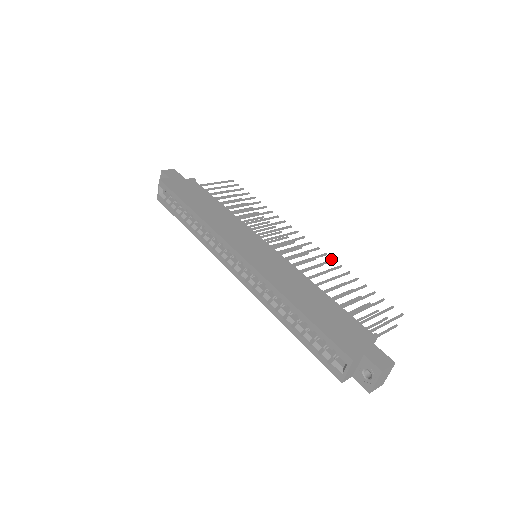
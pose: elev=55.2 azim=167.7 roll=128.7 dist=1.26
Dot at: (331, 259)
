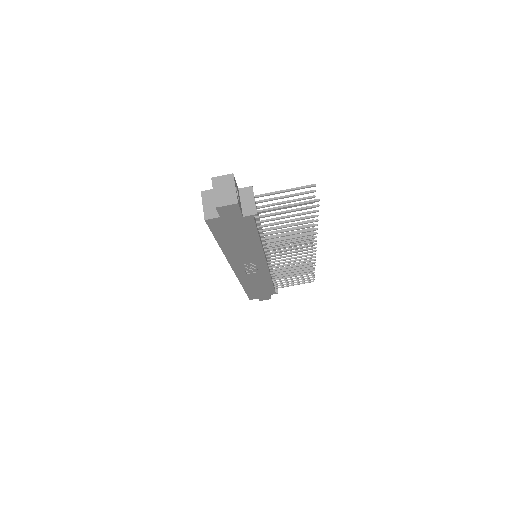
Dot at: occluded
